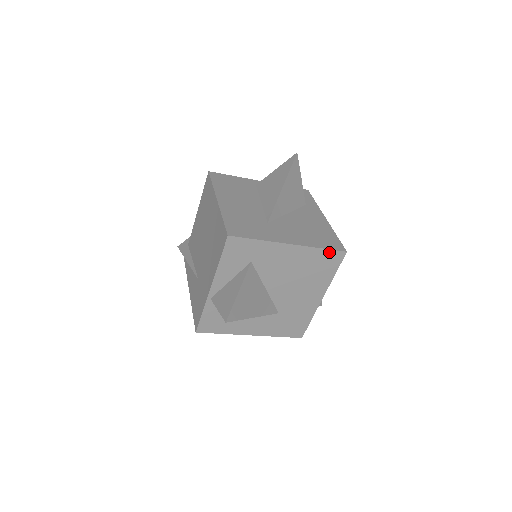
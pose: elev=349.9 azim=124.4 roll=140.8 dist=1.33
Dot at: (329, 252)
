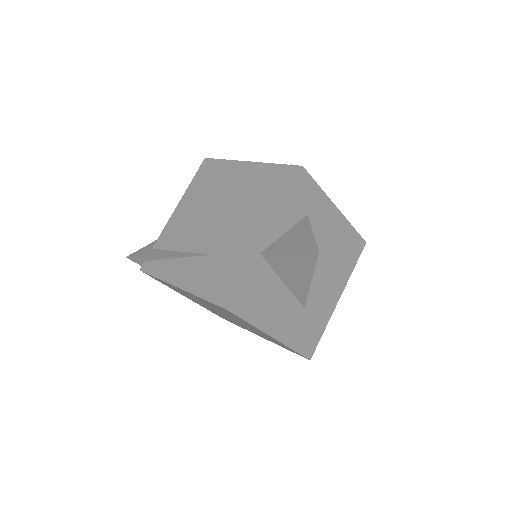
Dot at: (357, 236)
